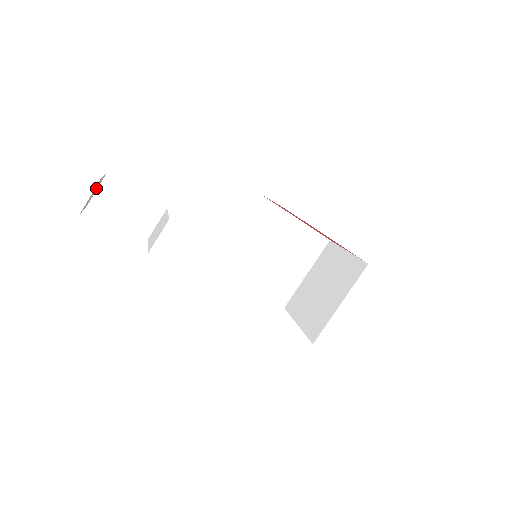
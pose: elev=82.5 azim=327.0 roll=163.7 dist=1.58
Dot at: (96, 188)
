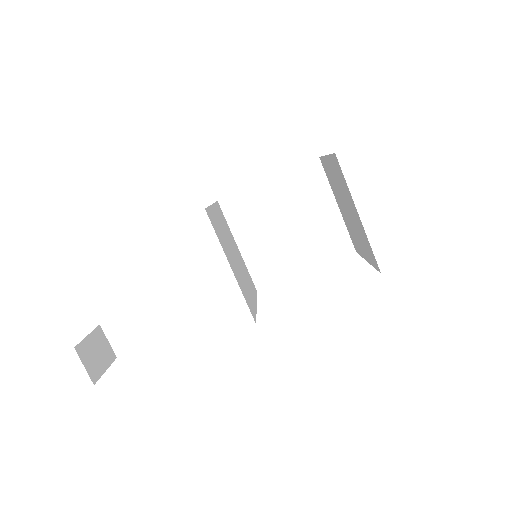
Dot at: (96, 347)
